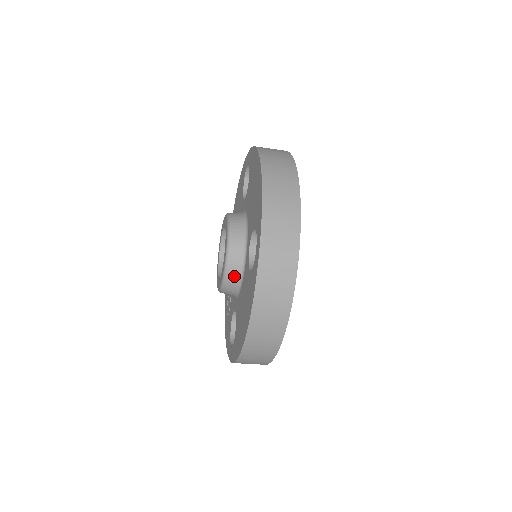
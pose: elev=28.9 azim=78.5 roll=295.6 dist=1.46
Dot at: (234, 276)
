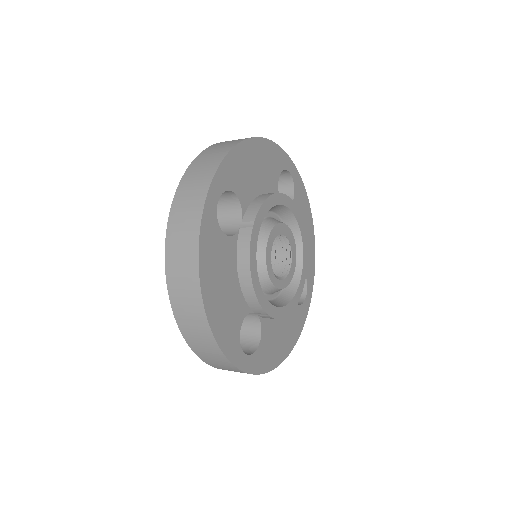
Dot at: occluded
